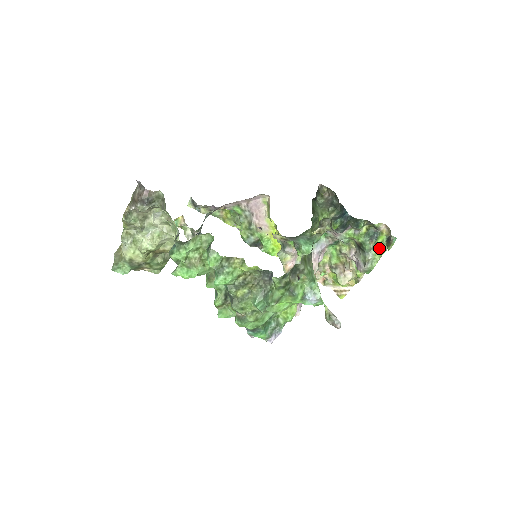
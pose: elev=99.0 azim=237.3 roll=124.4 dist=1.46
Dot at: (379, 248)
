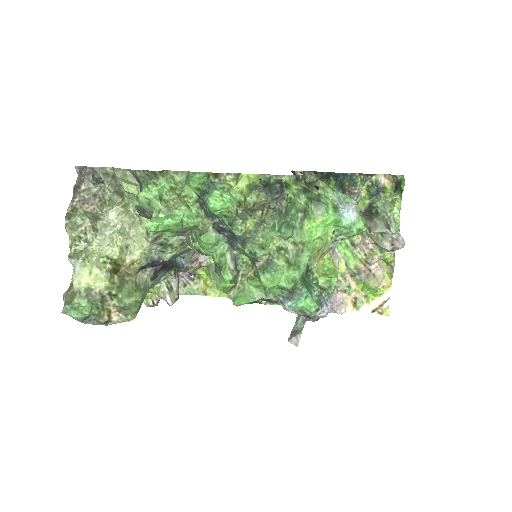
Dot at: (392, 201)
